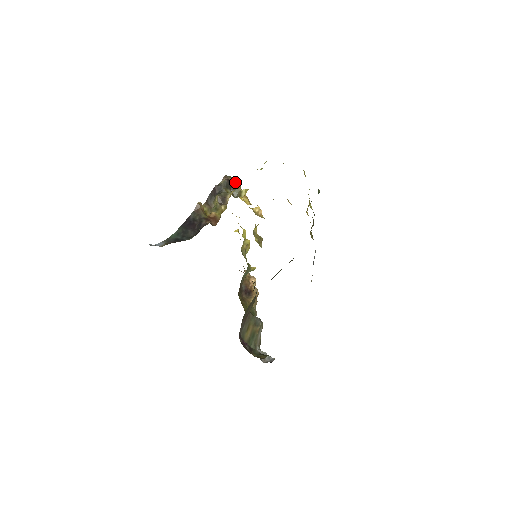
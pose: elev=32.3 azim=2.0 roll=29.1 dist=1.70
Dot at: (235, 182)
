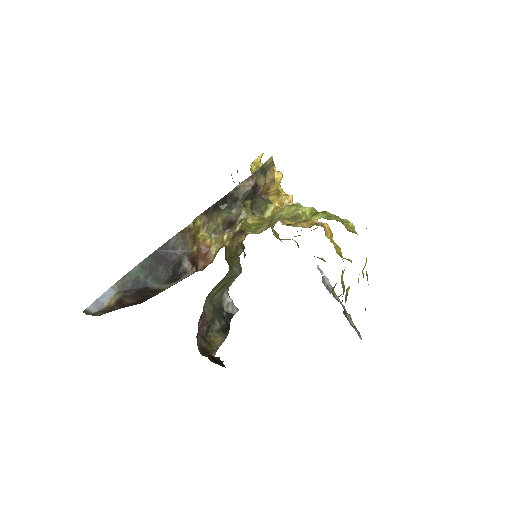
Dot at: (268, 174)
